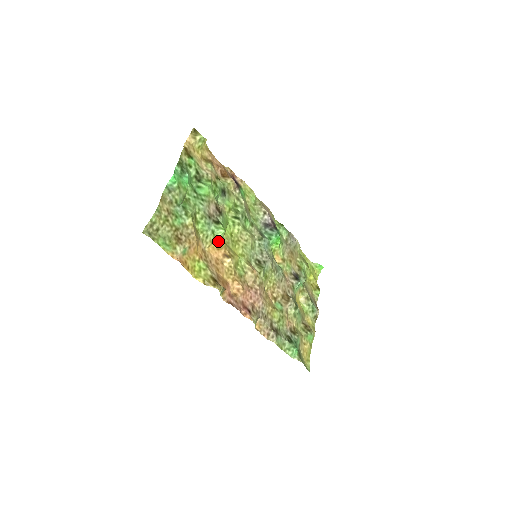
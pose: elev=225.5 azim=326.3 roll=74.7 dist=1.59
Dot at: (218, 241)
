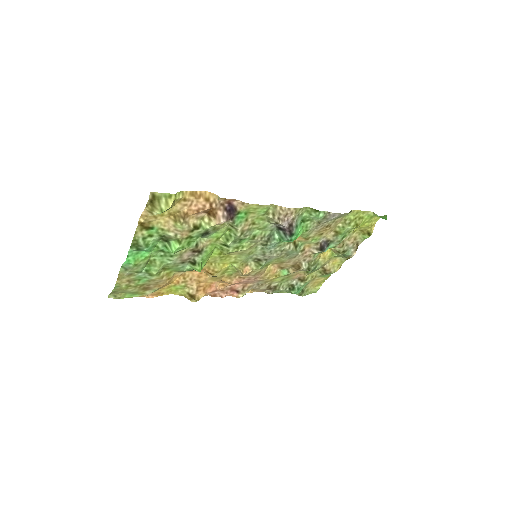
Dot at: occluded
